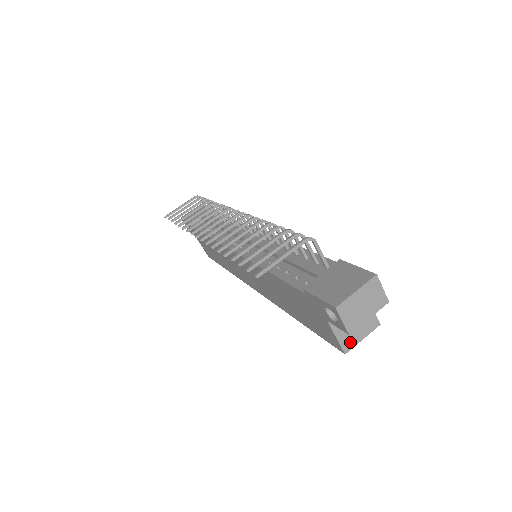
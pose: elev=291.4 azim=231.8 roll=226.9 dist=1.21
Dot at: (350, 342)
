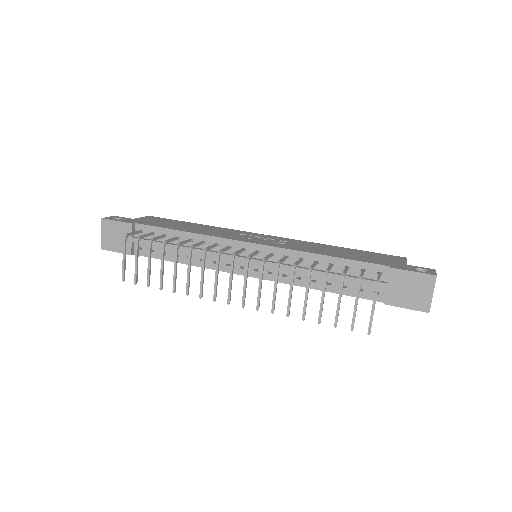
Dot at: occluded
